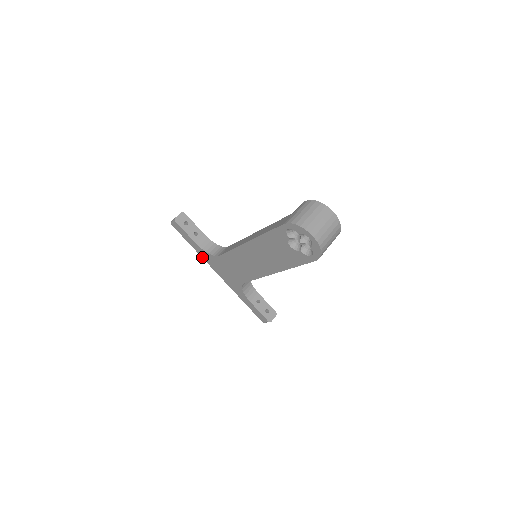
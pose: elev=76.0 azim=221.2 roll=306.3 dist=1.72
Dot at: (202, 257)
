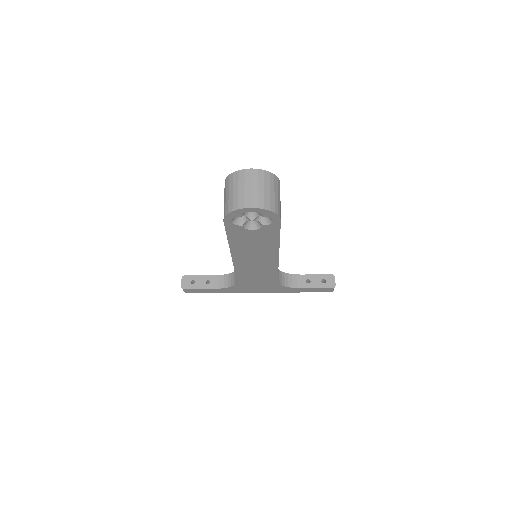
Dot at: occluded
